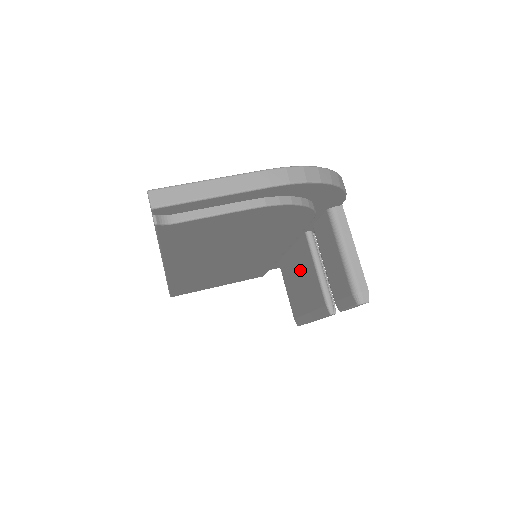
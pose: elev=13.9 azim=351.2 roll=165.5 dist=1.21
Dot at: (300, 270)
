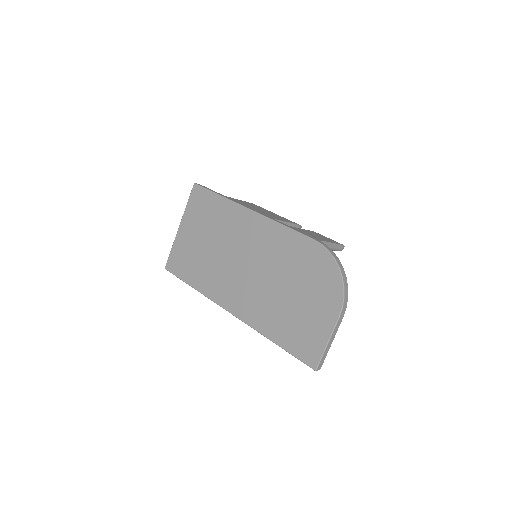
Dot at: occluded
